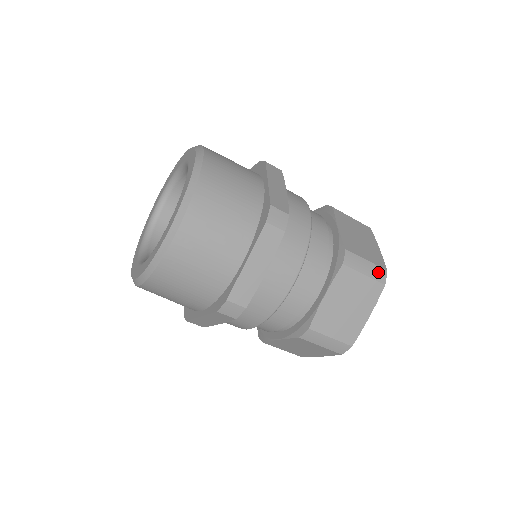
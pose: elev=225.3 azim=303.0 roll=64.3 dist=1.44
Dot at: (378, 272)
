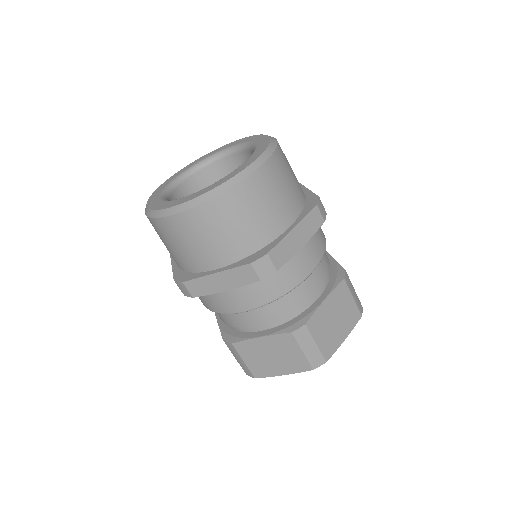
Dot at: (317, 358)
